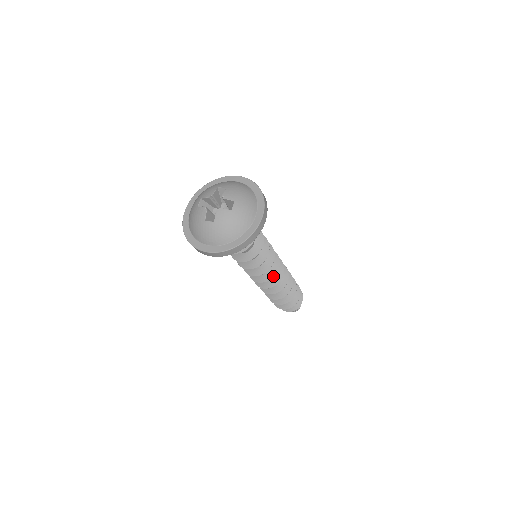
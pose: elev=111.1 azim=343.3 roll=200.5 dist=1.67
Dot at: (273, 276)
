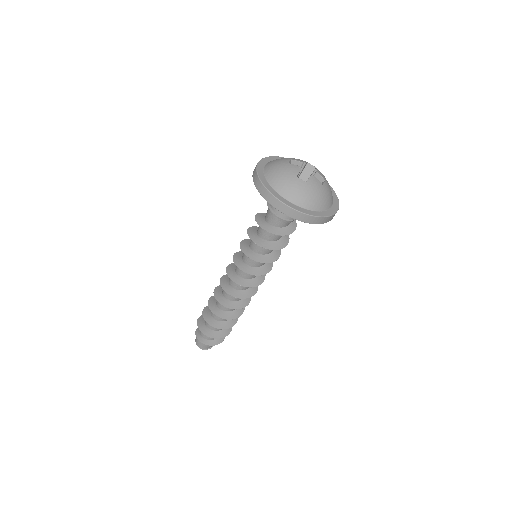
Dot at: (256, 286)
